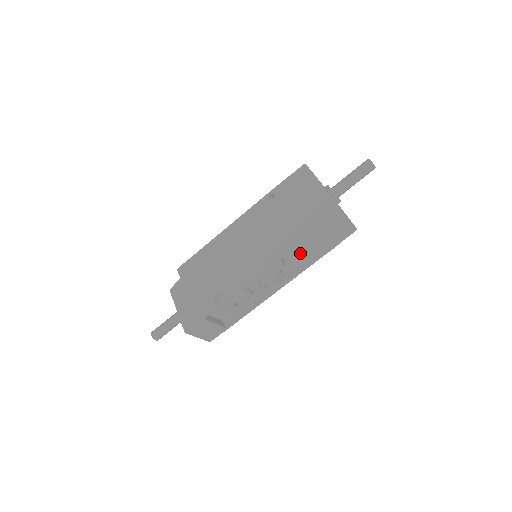
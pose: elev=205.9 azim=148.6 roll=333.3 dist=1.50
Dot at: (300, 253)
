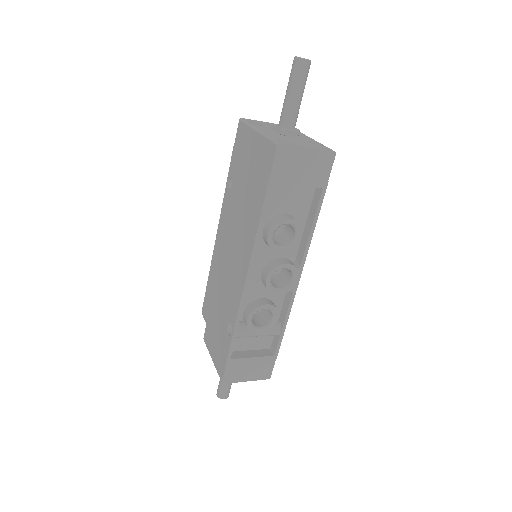
Dot at: (289, 225)
